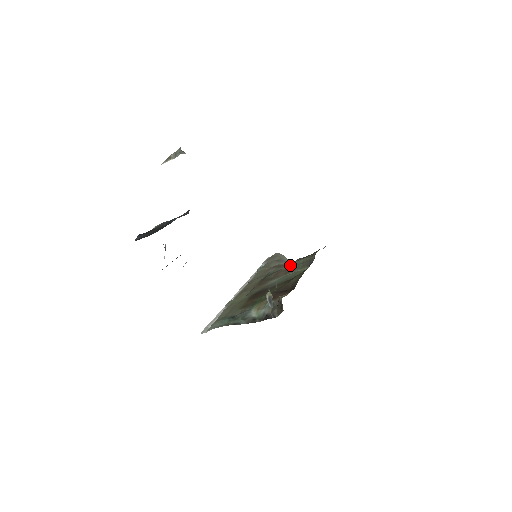
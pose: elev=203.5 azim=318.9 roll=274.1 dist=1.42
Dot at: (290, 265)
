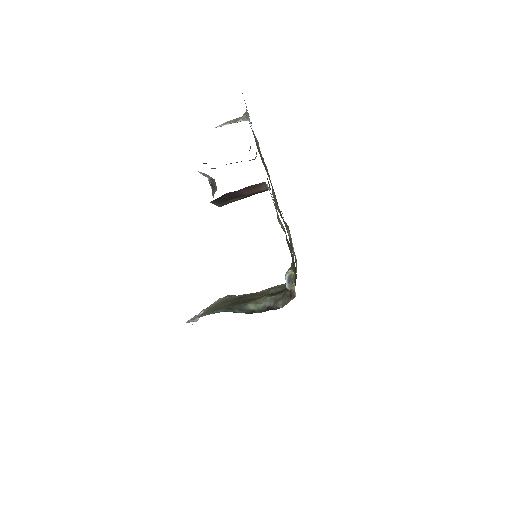
Dot at: (264, 290)
